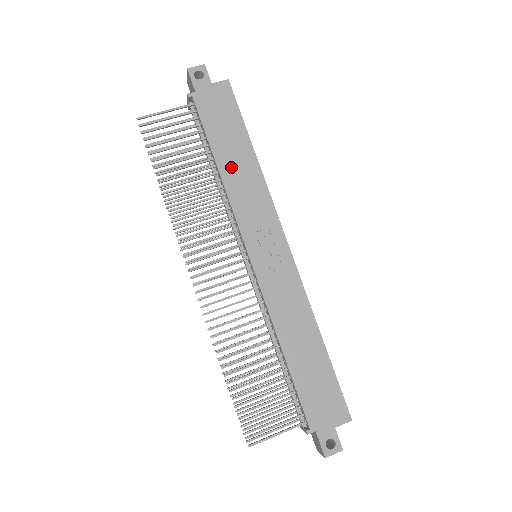
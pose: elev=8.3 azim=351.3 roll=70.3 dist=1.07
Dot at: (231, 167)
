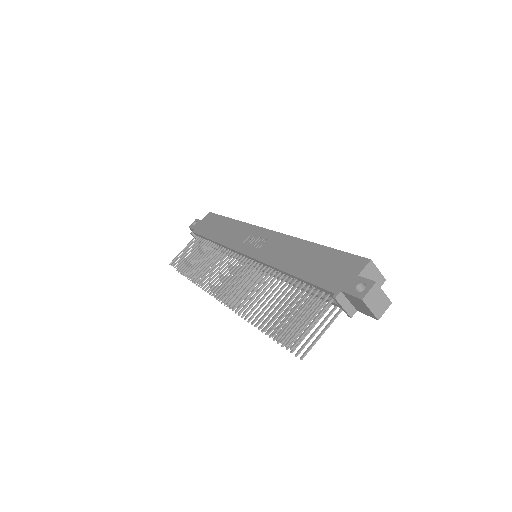
Dot at: (220, 234)
